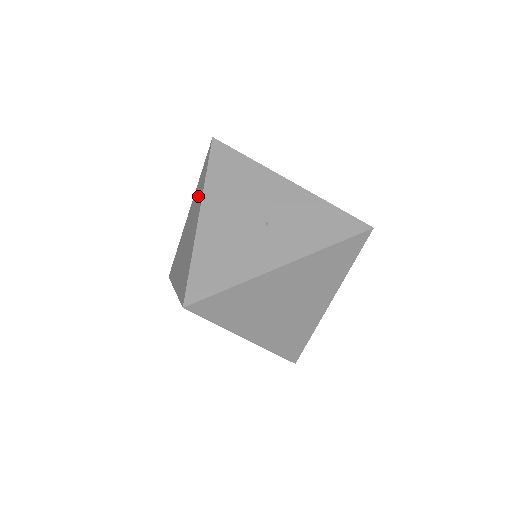
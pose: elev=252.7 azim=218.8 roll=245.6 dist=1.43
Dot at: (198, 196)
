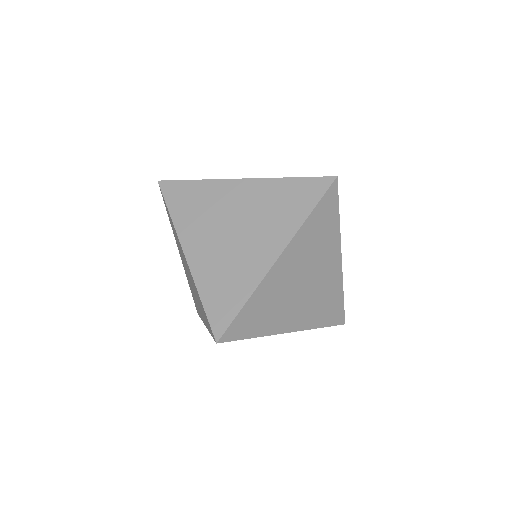
Dot at: occluded
